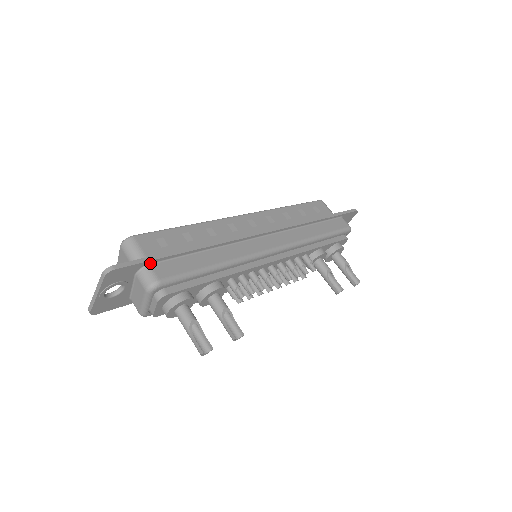
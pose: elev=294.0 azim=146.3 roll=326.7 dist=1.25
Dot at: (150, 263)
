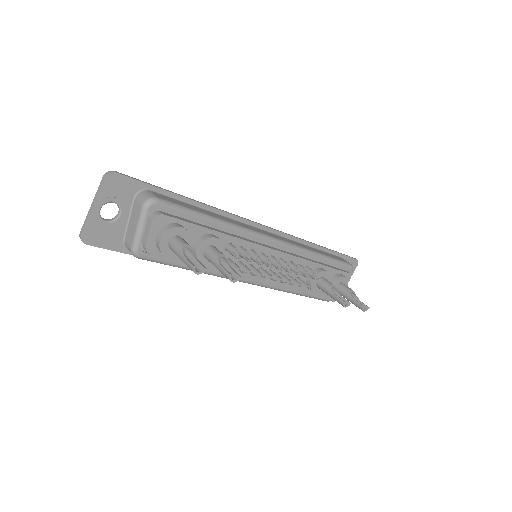
Dot at: (150, 189)
